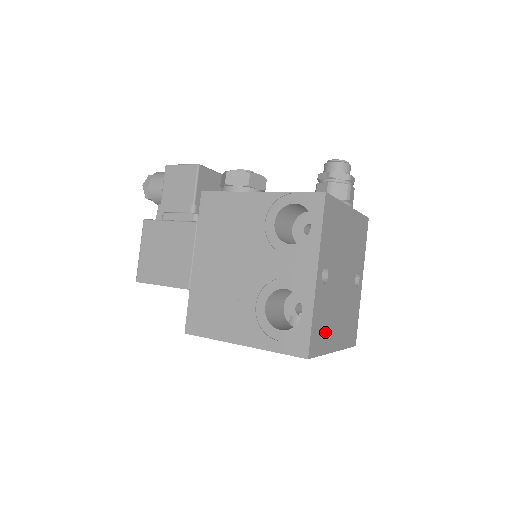
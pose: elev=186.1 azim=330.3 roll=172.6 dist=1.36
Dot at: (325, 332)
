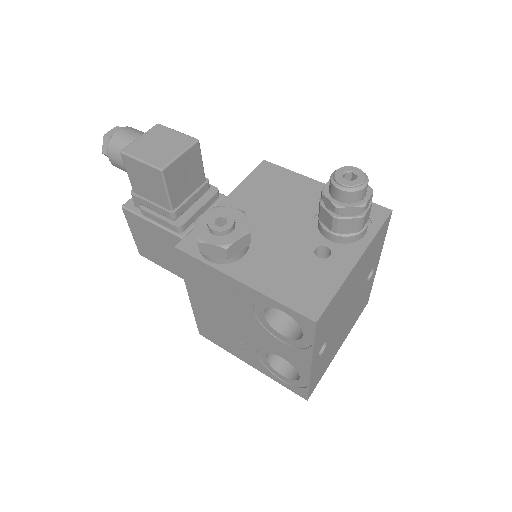
Dot at: (326, 363)
